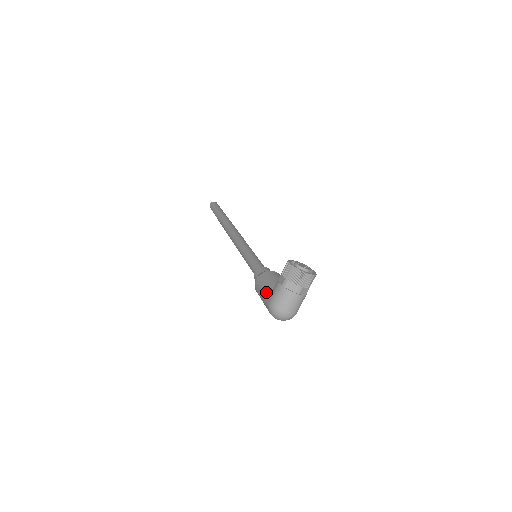
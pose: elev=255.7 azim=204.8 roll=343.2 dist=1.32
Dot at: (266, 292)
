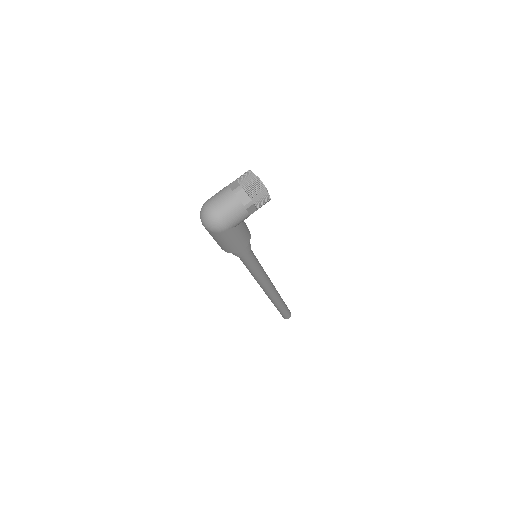
Dot at: occluded
